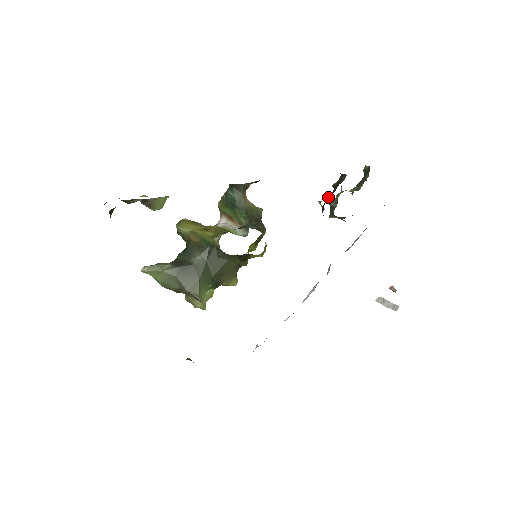
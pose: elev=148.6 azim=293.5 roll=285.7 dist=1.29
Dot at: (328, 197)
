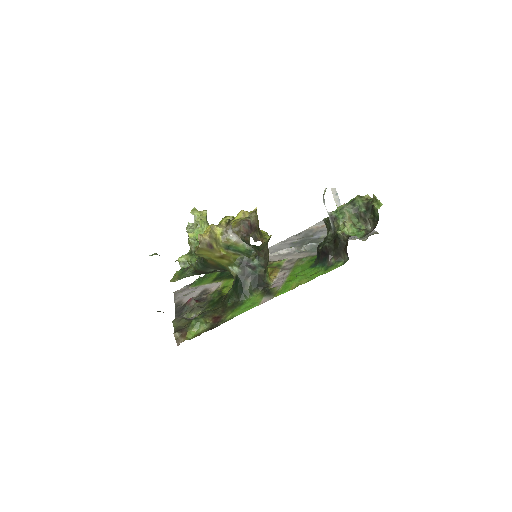
Dot at: (327, 255)
